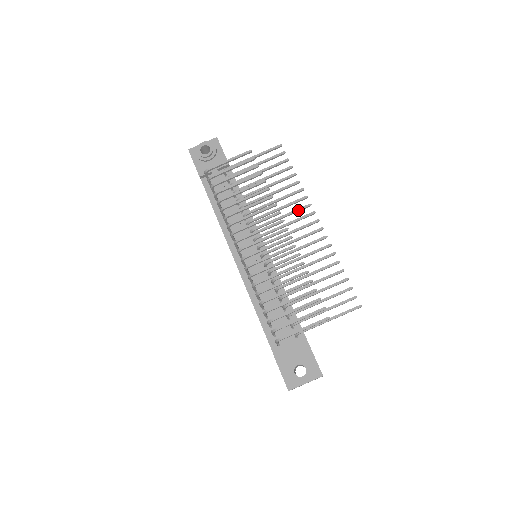
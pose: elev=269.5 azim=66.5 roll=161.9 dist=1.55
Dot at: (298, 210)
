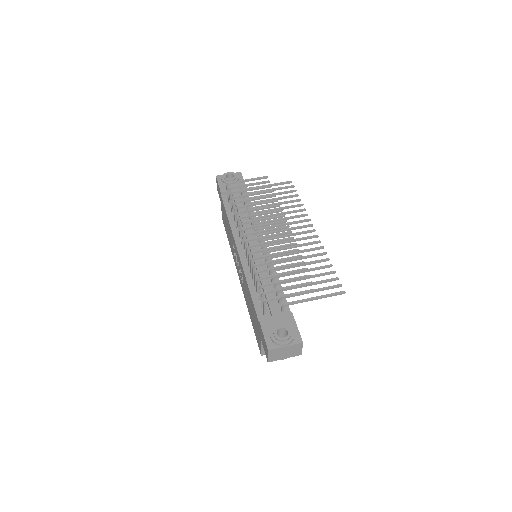
Dot at: (299, 221)
